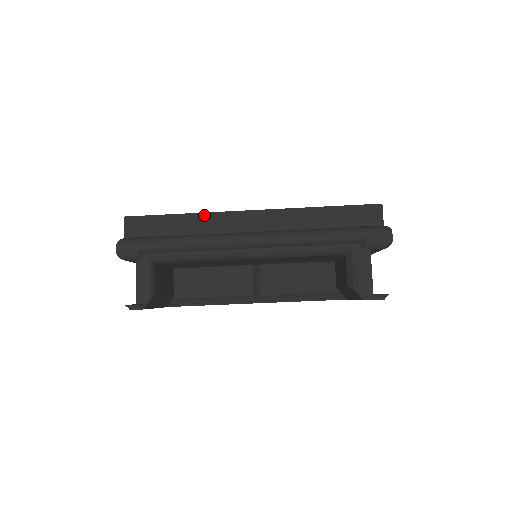
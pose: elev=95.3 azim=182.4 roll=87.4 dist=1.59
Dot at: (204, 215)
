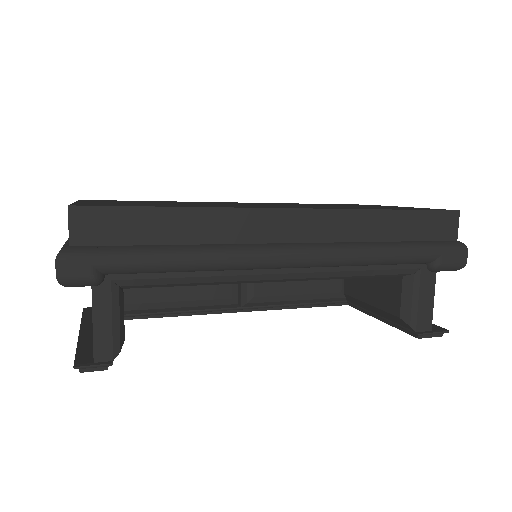
Dot at: (218, 212)
